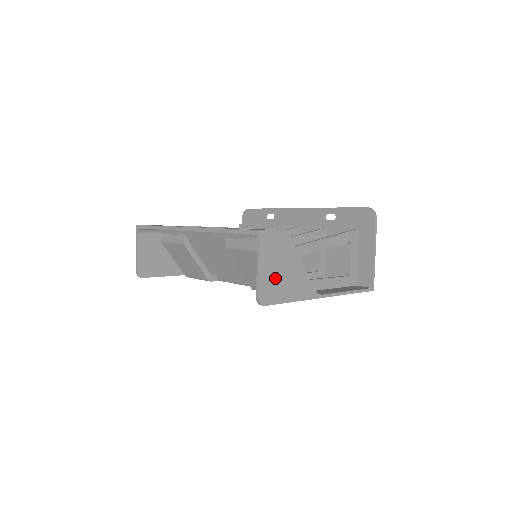
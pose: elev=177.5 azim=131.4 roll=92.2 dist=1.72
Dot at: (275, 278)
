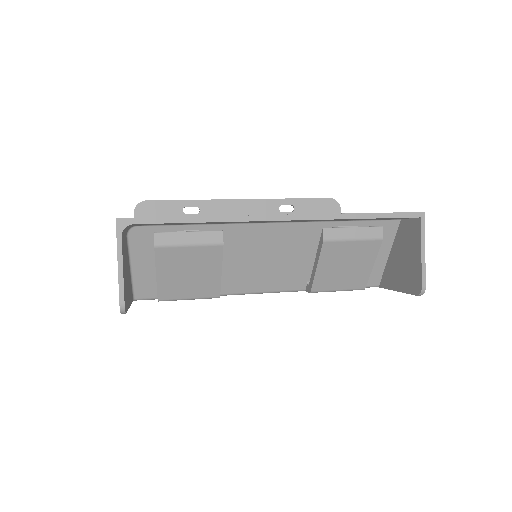
Dot at: occluded
